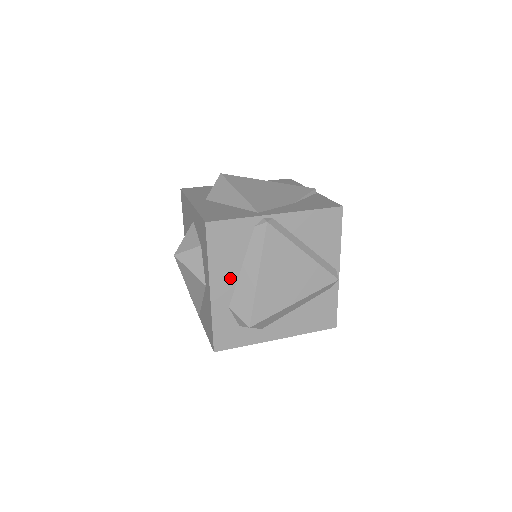
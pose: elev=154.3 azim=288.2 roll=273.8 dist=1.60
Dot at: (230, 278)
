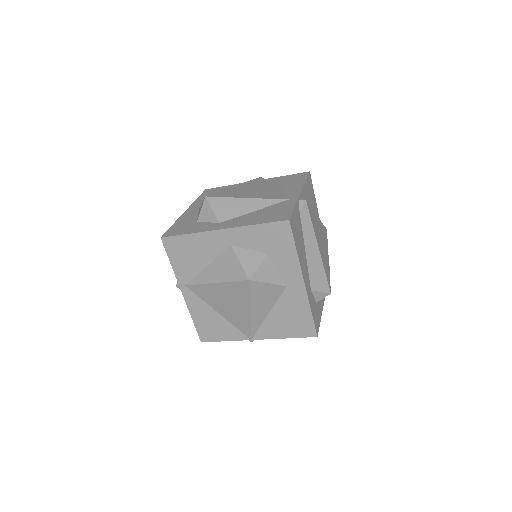
Dot at: (305, 263)
